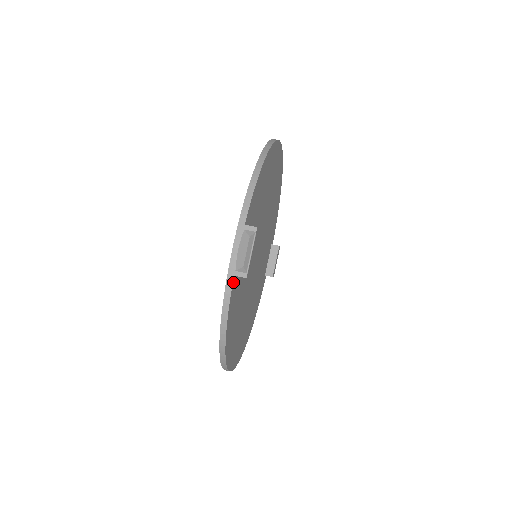
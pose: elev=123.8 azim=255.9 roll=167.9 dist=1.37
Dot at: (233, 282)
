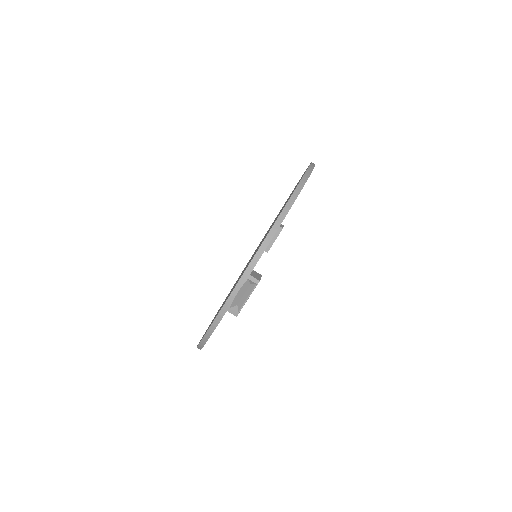
Dot at: occluded
